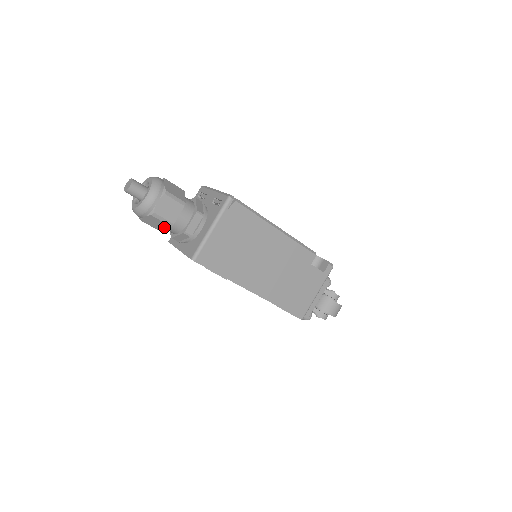
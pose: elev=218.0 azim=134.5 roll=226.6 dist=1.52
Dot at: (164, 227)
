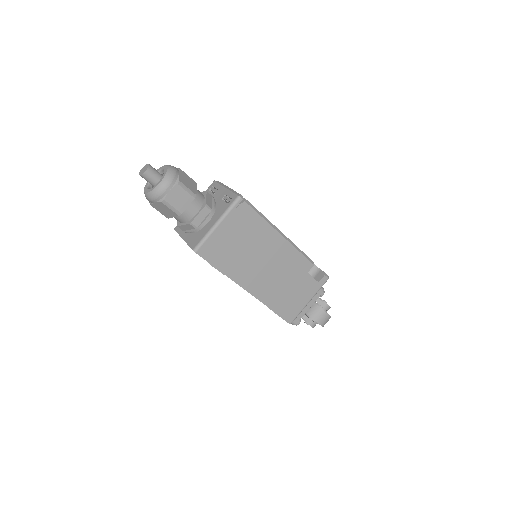
Dot at: (172, 215)
